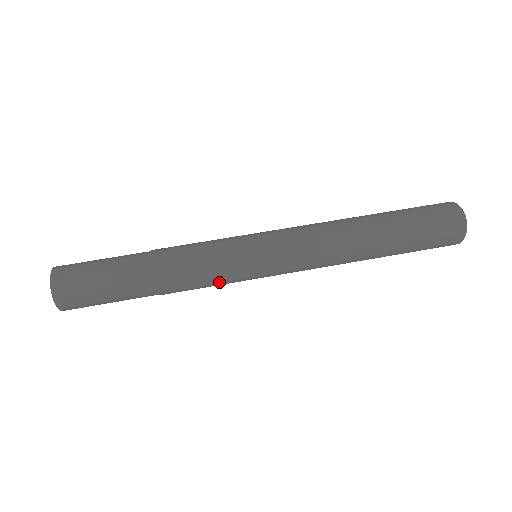
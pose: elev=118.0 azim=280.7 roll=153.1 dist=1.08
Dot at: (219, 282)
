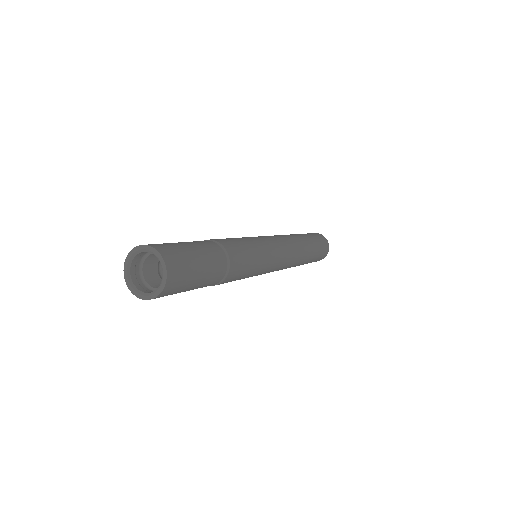
Dot at: (257, 264)
